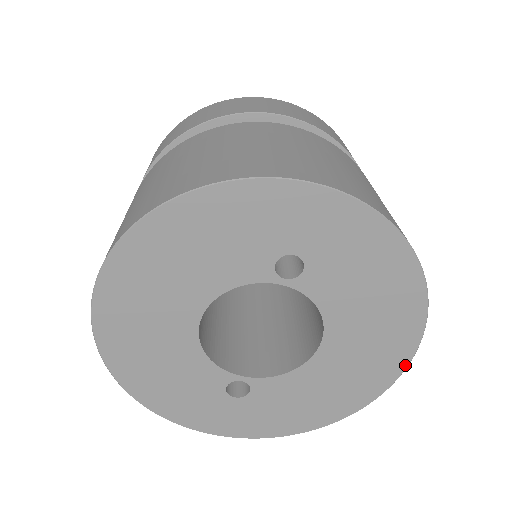
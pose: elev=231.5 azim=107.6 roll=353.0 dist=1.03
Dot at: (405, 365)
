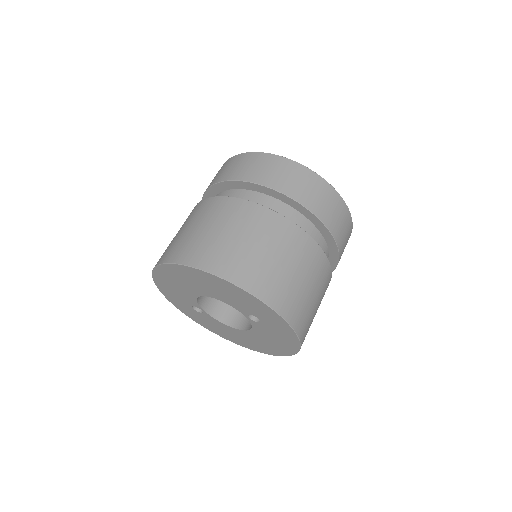
Dot at: (265, 353)
